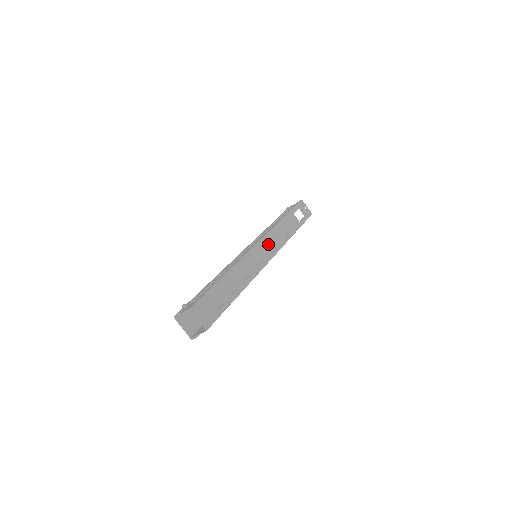
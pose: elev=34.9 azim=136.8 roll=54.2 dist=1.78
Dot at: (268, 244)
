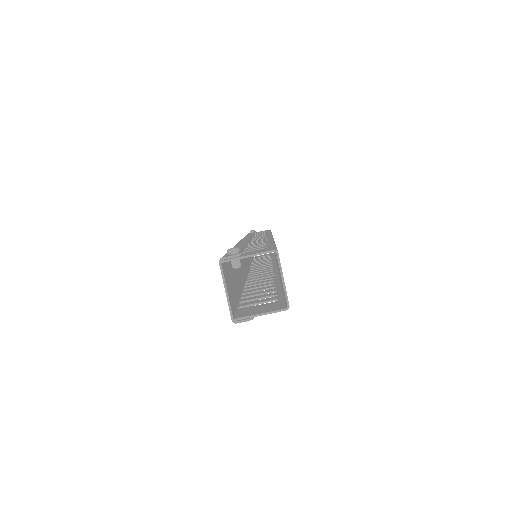
Dot at: occluded
